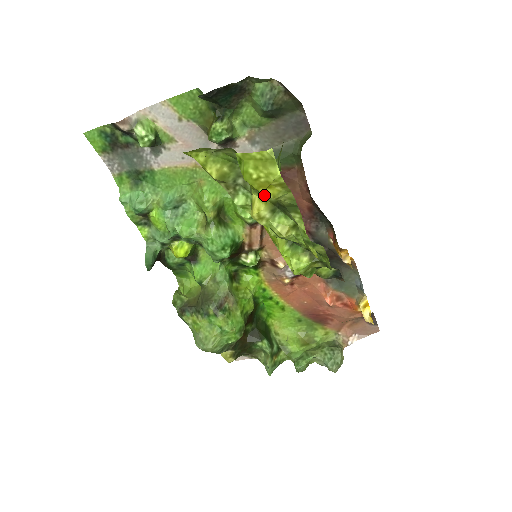
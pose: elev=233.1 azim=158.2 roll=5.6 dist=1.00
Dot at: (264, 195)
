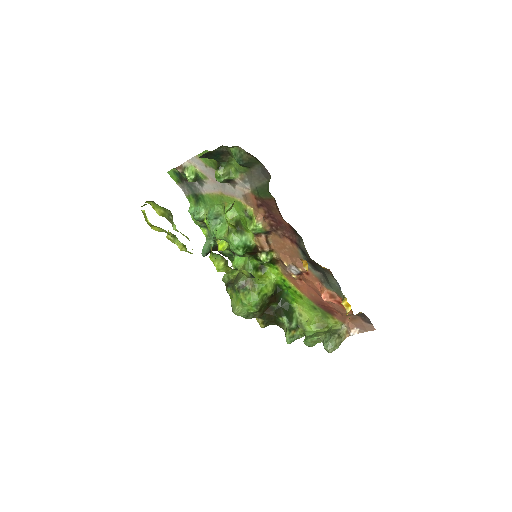
Dot at: occluded
